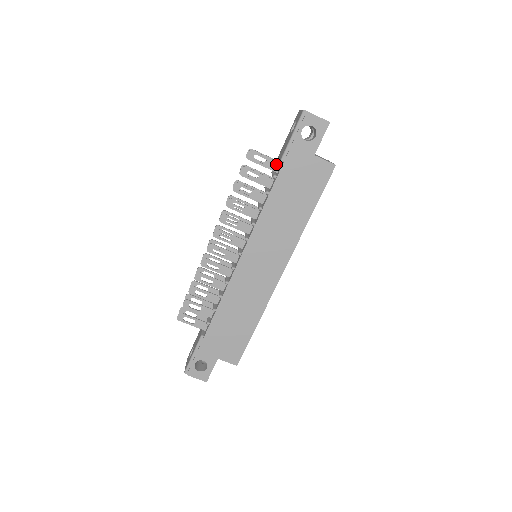
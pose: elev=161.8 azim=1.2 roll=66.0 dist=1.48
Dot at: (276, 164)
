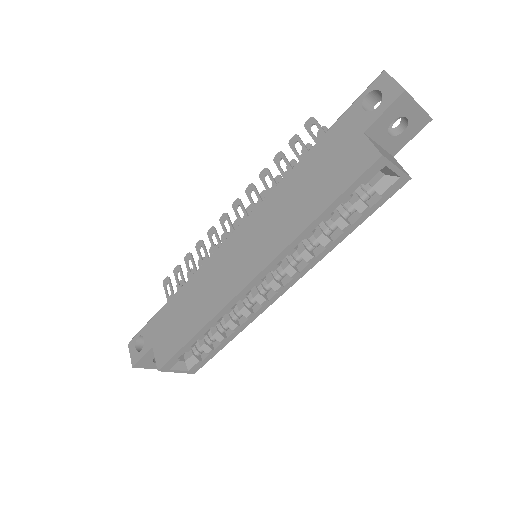
Dot at: occluded
